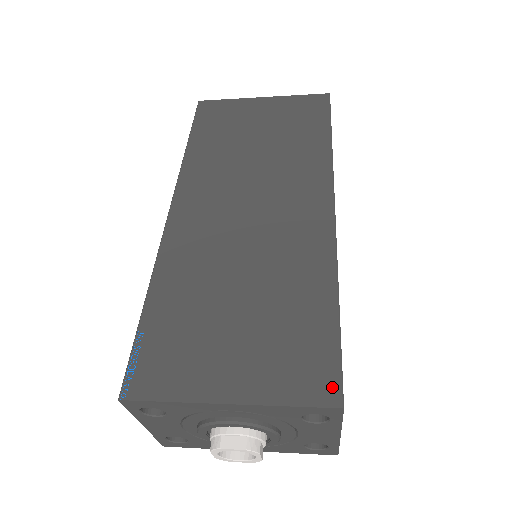
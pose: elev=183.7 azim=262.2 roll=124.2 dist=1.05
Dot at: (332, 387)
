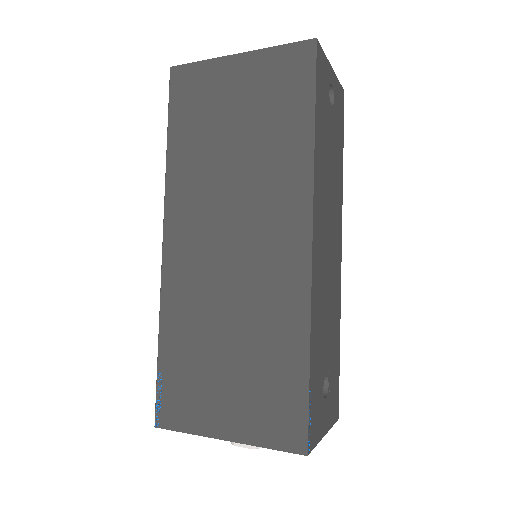
Dot at: (299, 438)
